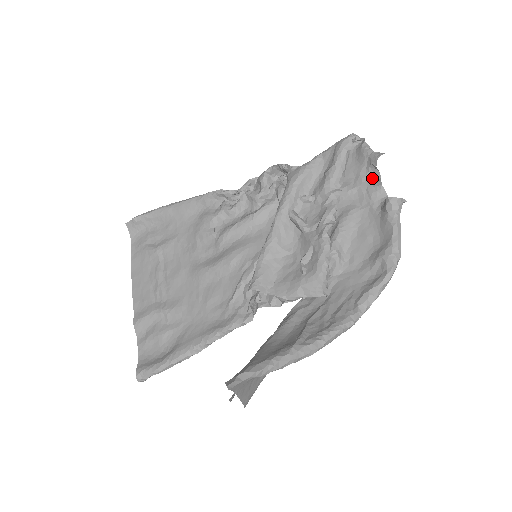
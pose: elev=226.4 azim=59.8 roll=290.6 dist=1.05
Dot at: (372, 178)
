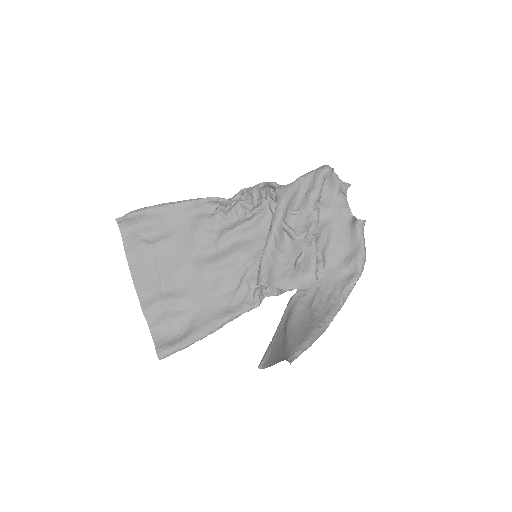
Dot at: (341, 201)
